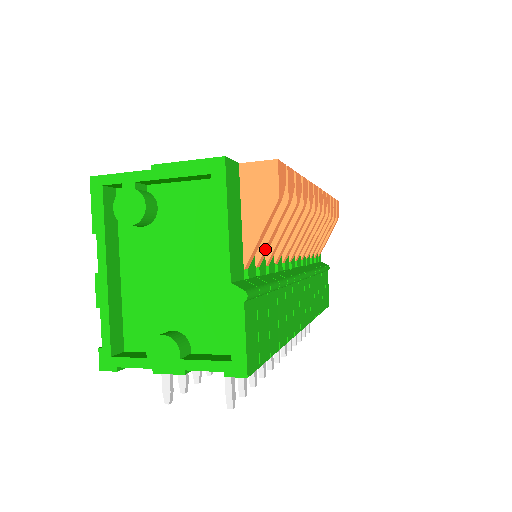
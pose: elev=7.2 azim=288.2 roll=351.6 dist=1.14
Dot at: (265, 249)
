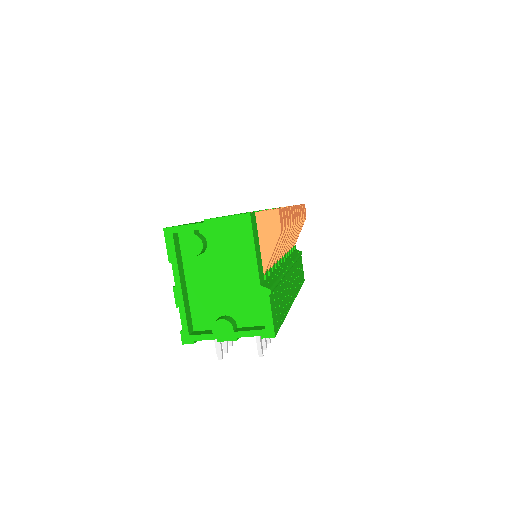
Dot at: (272, 259)
